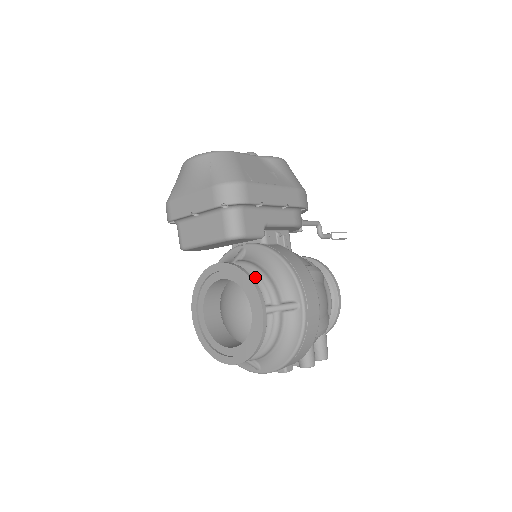
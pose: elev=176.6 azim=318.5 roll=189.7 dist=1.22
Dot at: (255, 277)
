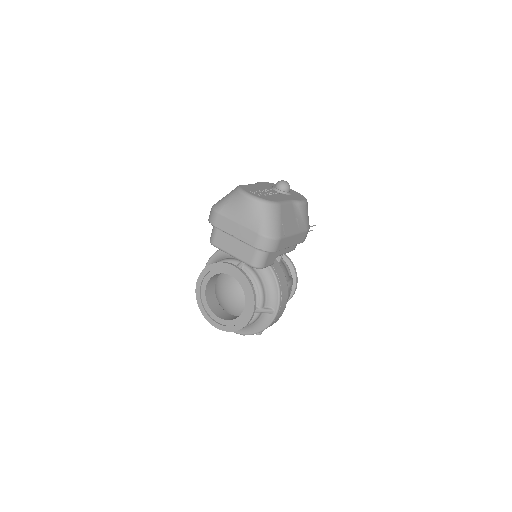
Dot at: (254, 285)
